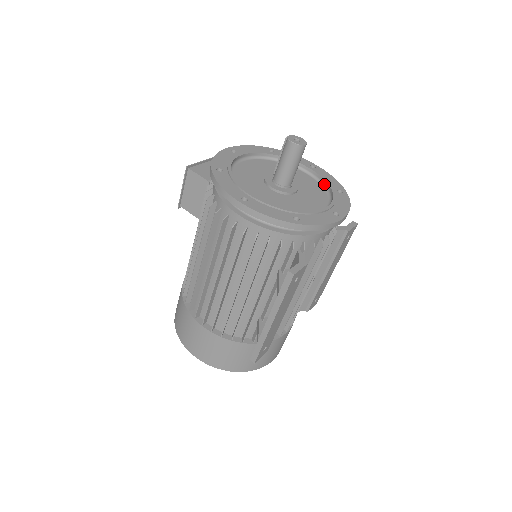
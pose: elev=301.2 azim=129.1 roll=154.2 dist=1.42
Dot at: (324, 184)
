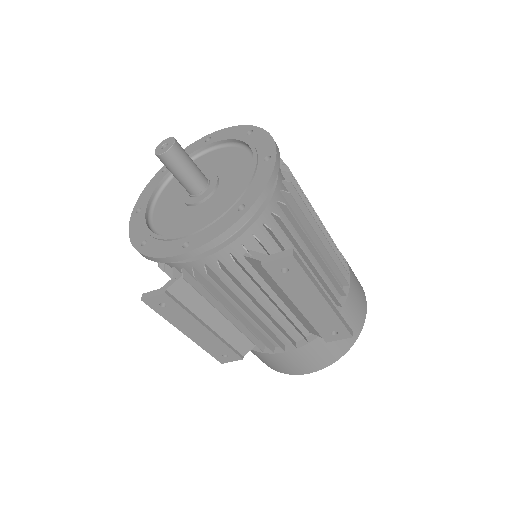
Dot at: (245, 191)
